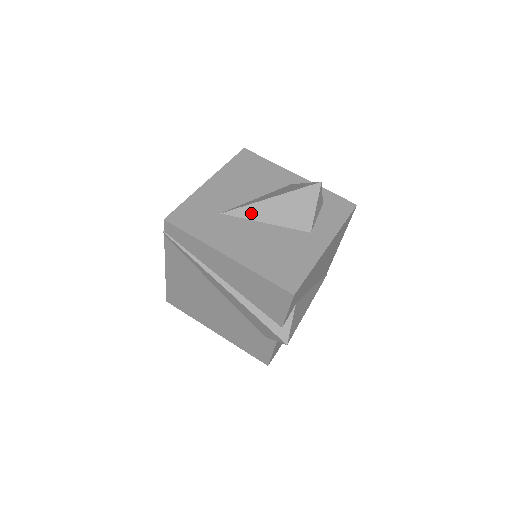
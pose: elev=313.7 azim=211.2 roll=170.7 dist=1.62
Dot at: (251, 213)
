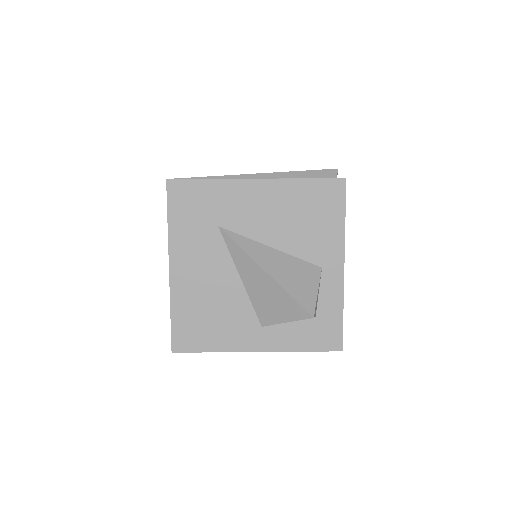
Dot at: (238, 257)
